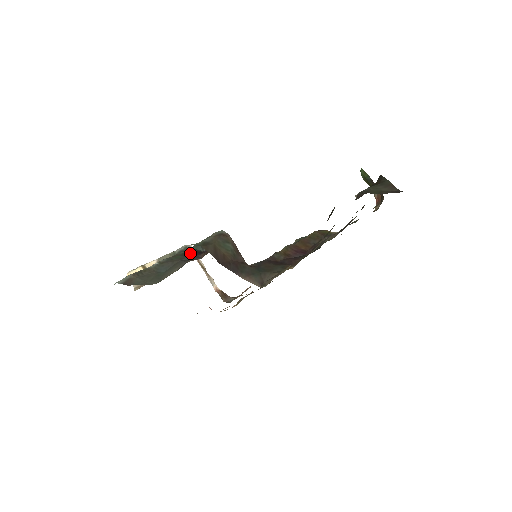
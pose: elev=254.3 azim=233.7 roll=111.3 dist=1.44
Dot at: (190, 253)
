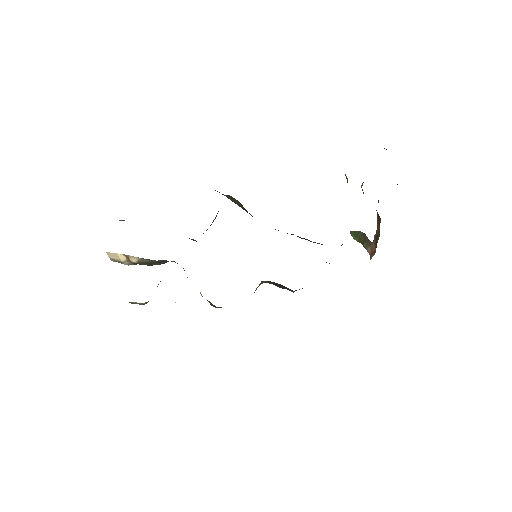
Dot at: occluded
